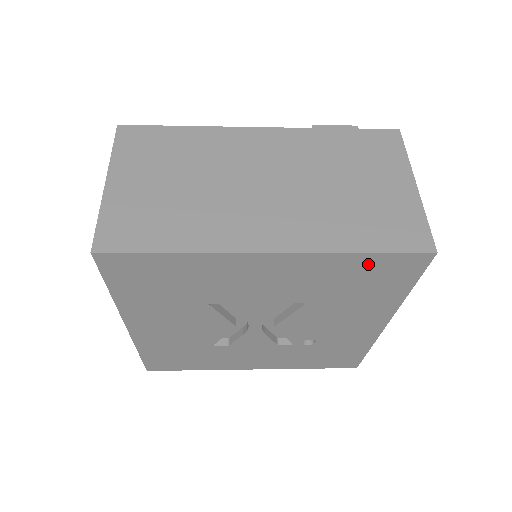
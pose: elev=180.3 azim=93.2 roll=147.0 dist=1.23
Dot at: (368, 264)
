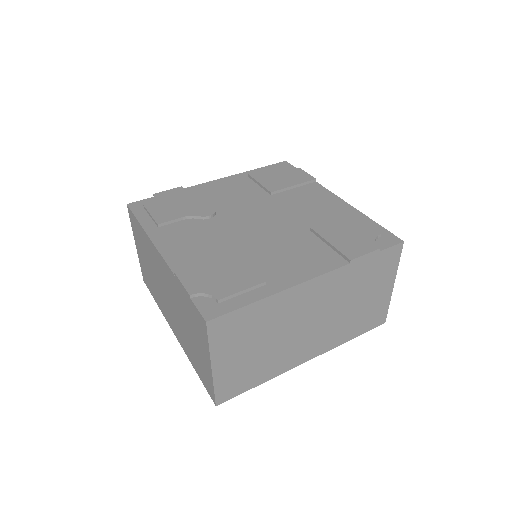
Dot at: occluded
